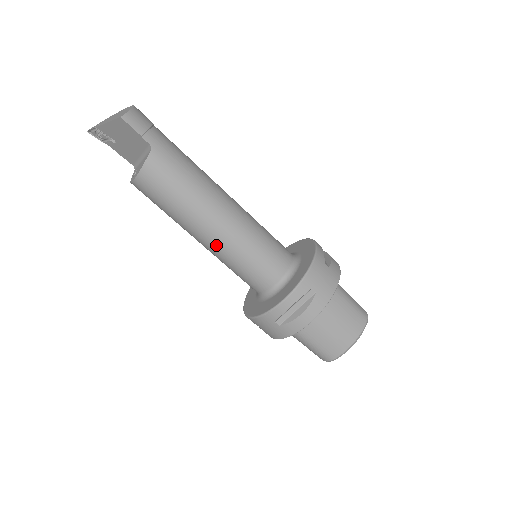
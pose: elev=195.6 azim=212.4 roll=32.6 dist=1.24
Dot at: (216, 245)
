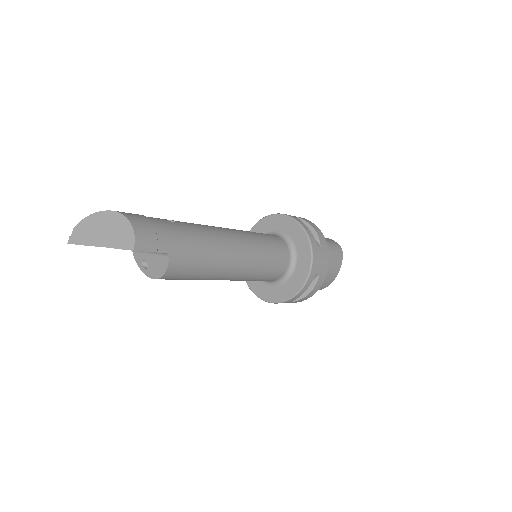
Dot at: (234, 279)
